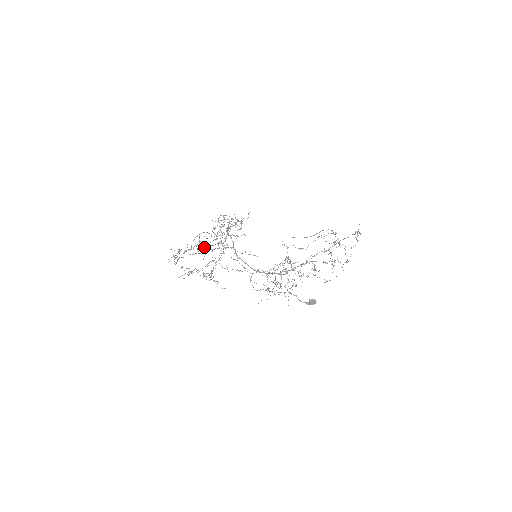
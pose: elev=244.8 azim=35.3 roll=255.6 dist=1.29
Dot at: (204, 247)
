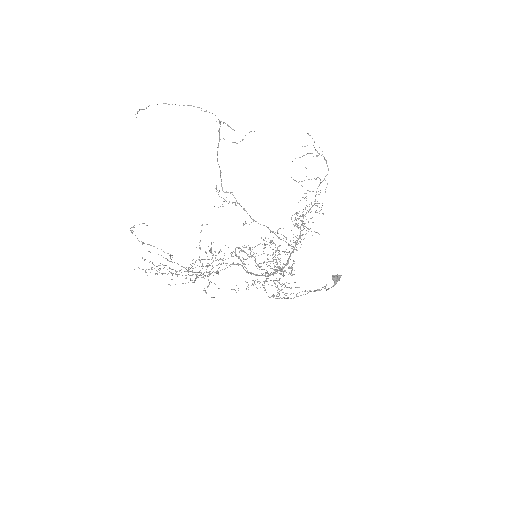
Dot at: occluded
